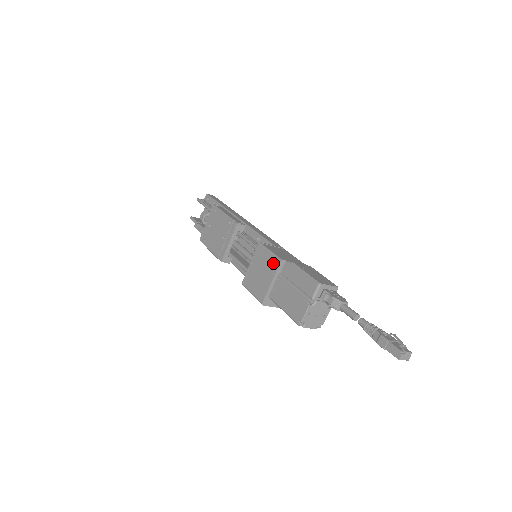
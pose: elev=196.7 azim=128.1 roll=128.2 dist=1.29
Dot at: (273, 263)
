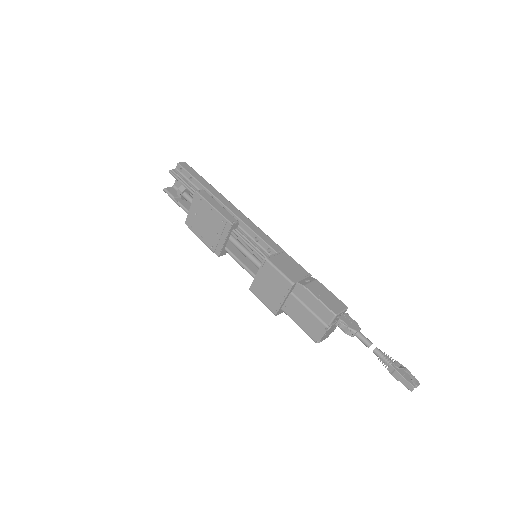
Dot at: (284, 284)
